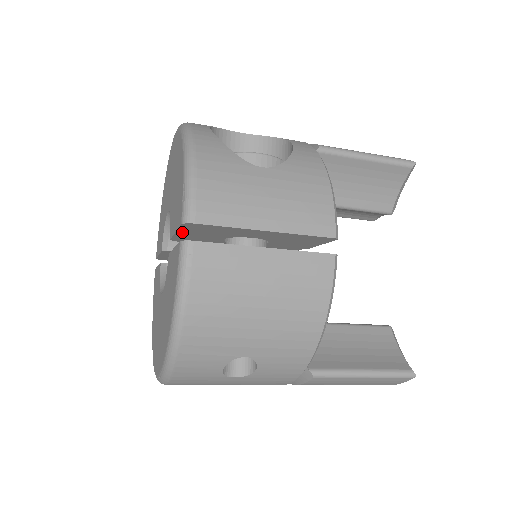
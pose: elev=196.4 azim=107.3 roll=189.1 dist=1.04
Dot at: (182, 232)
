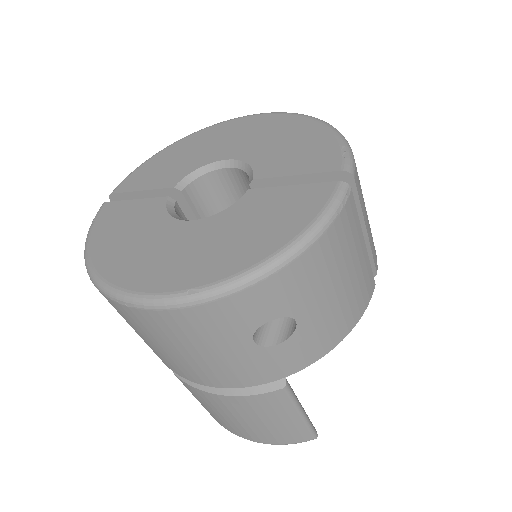
Dot at: (303, 179)
